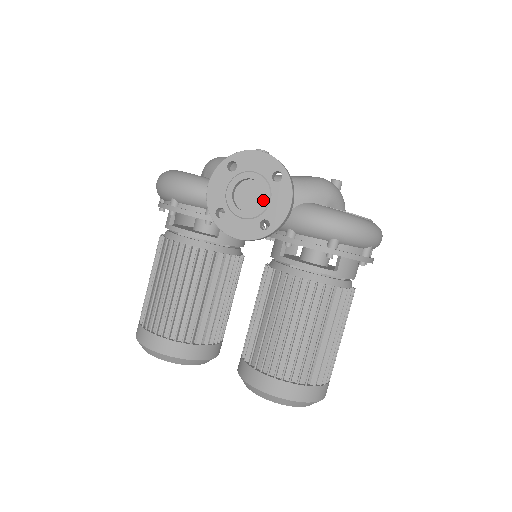
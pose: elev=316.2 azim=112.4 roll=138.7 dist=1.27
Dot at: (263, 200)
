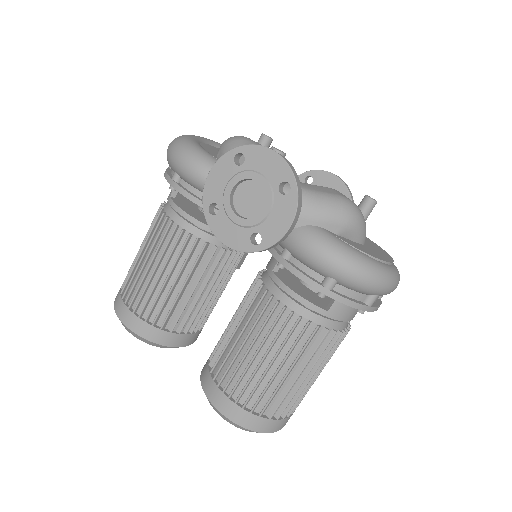
Dot at: (262, 210)
